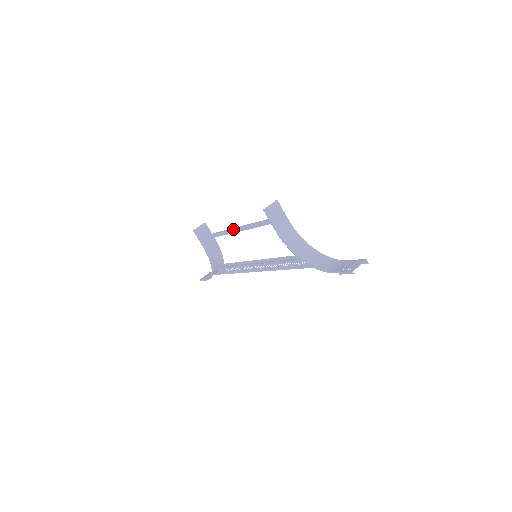
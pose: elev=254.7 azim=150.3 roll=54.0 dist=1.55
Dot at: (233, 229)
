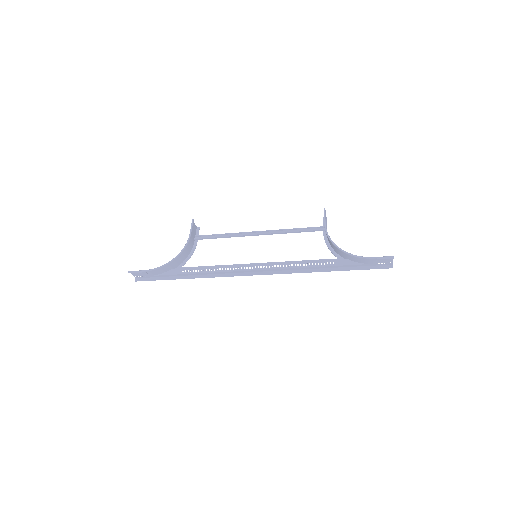
Dot at: (245, 232)
